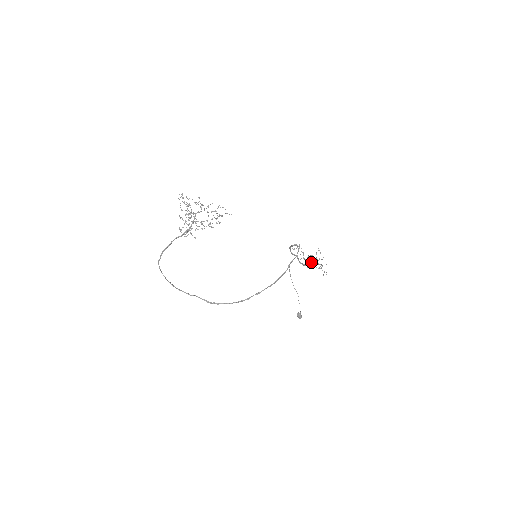
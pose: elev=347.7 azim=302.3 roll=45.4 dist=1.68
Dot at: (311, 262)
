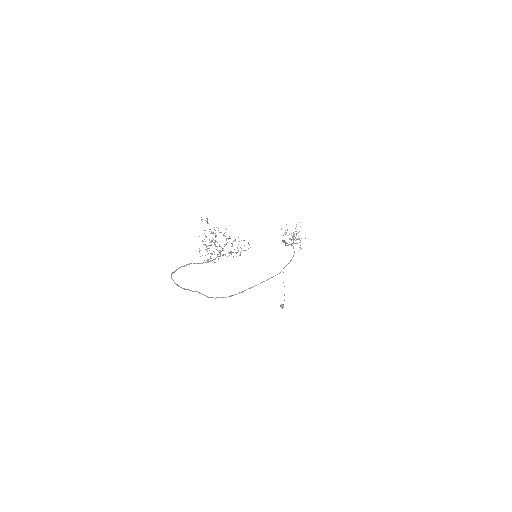
Dot at: (291, 235)
